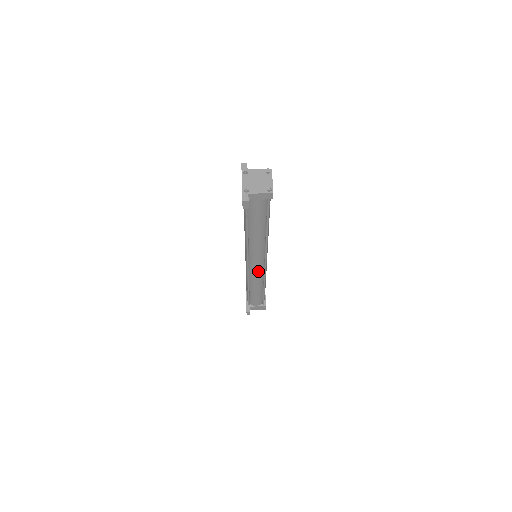
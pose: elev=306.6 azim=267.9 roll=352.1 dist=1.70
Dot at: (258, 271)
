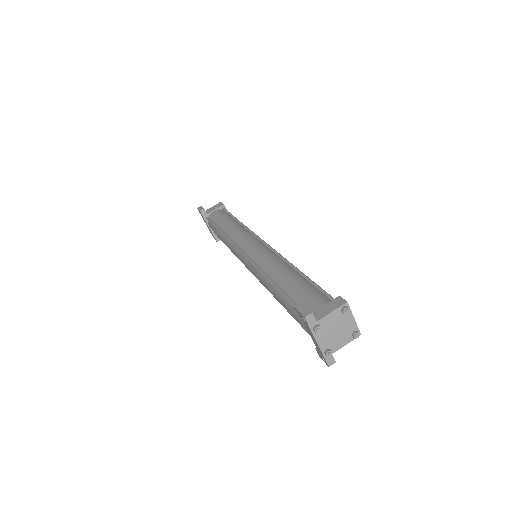
Dot at: occluded
